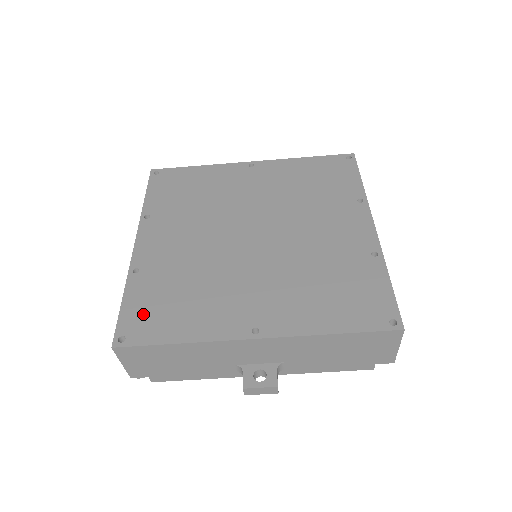
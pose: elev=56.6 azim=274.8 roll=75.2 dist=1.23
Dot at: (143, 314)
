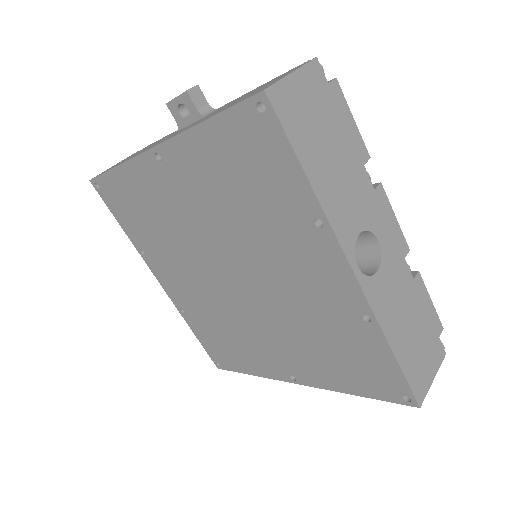
Dot at: (215, 349)
